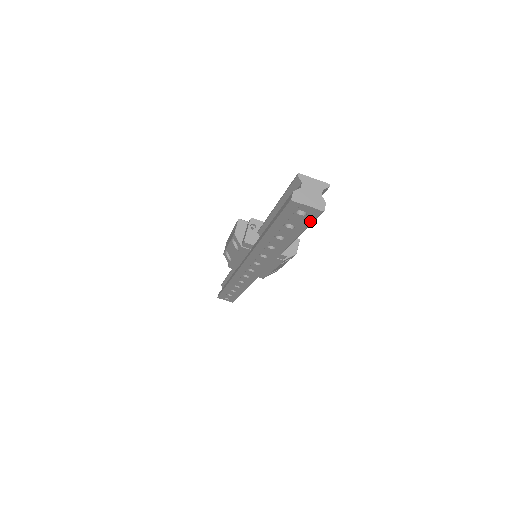
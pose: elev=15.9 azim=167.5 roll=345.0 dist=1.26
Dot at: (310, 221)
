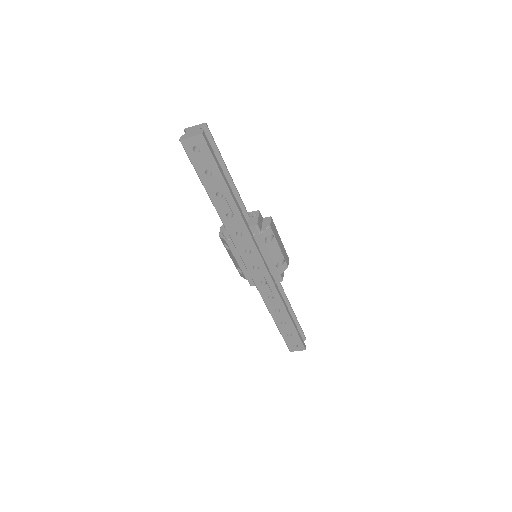
Dot at: (209, 154)
